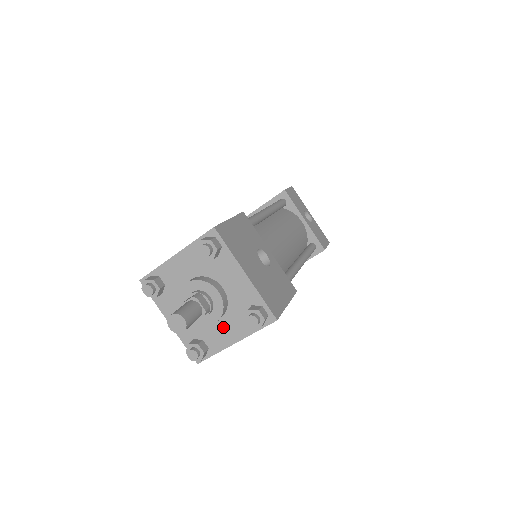
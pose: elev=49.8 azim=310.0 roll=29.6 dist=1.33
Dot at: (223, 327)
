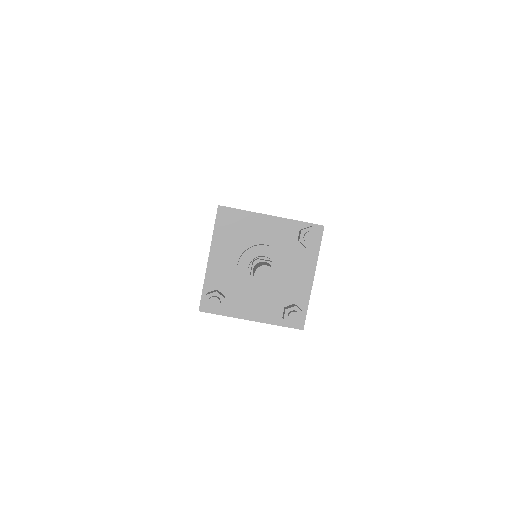
Dot at: (254, 301)
